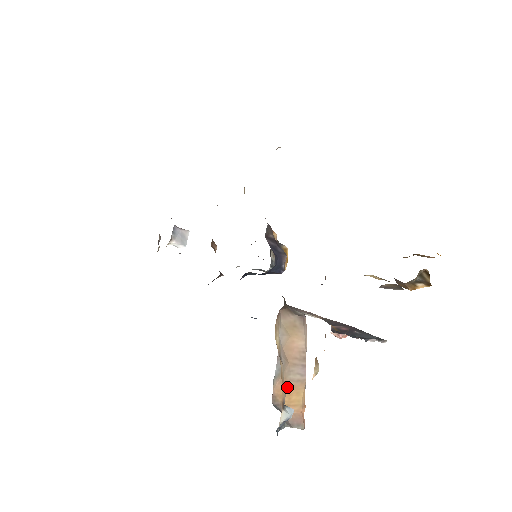
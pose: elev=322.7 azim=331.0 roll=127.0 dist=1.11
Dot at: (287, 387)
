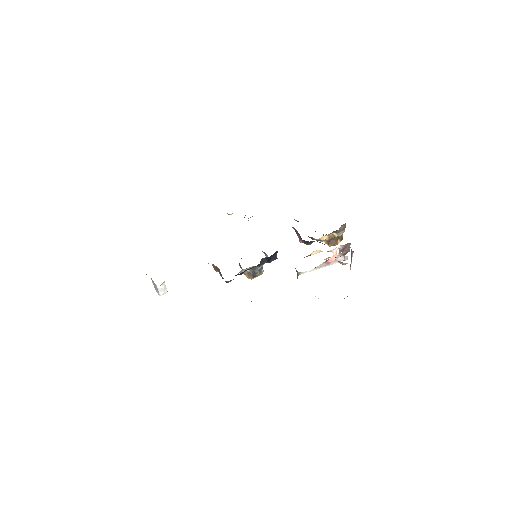
Dot at: occluded
